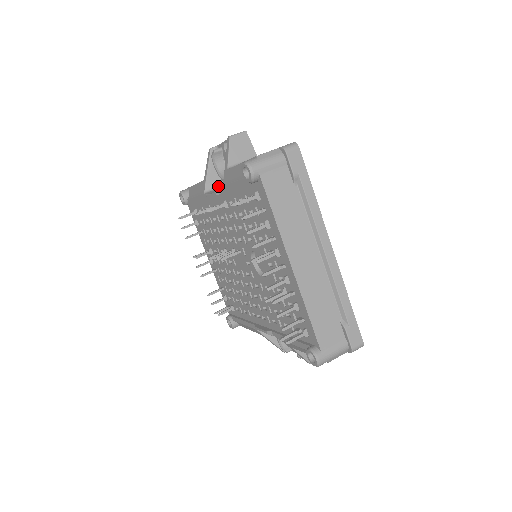
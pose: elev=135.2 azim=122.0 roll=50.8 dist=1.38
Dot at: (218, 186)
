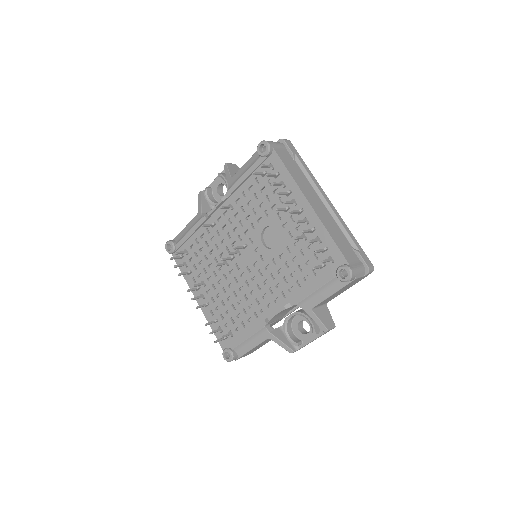
Dot at: occluded
